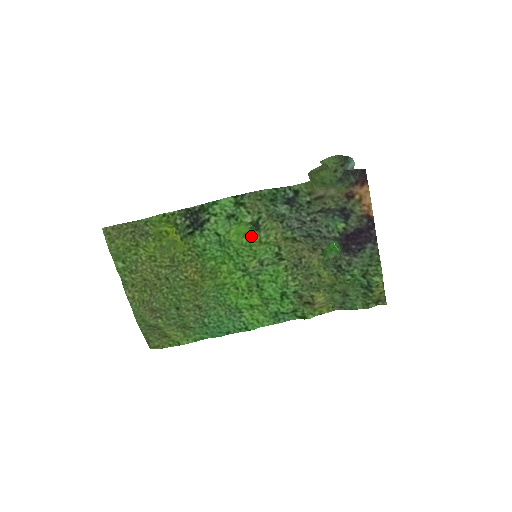
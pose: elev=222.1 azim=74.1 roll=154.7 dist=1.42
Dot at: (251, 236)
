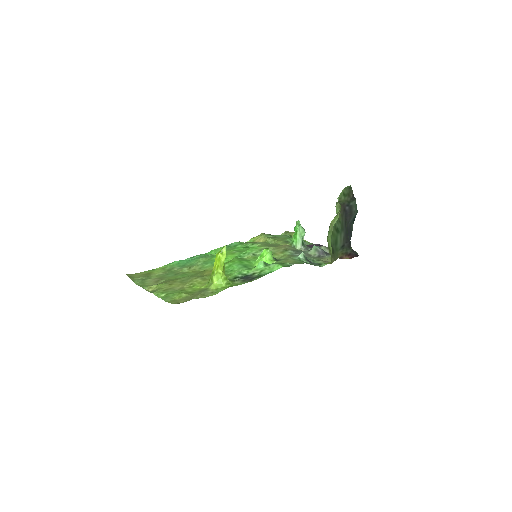
Dot at: occluded
